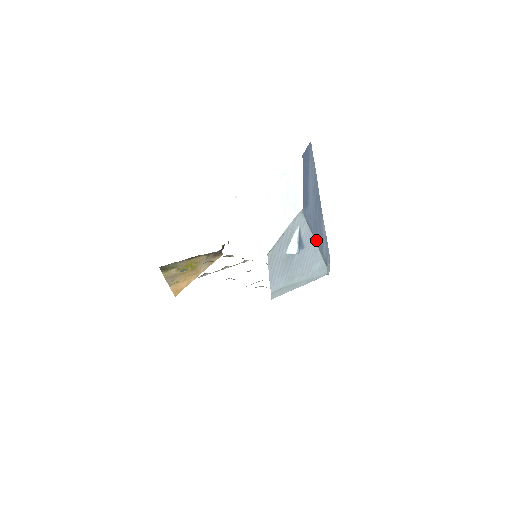
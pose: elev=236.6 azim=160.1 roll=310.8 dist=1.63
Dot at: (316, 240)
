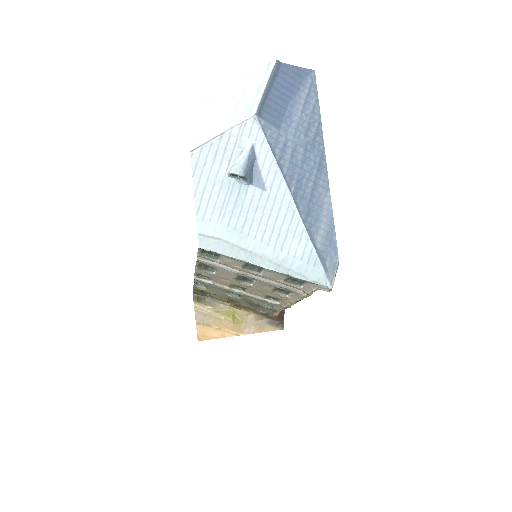
Dot at: (293, 193)
